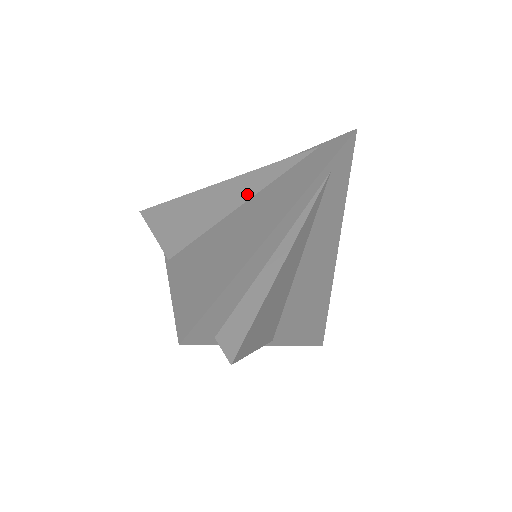
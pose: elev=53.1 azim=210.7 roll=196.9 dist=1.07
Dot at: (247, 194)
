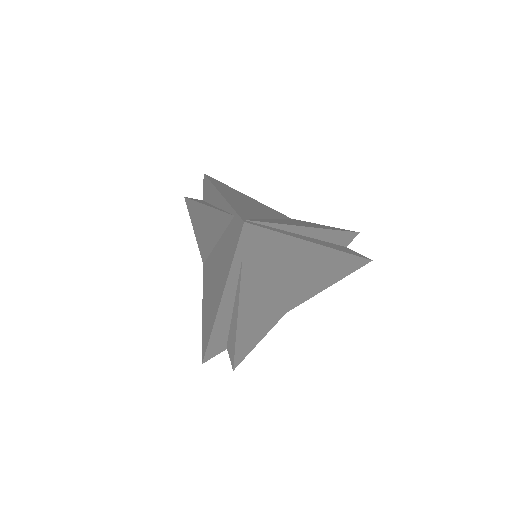
Dot at: (215, 236)
